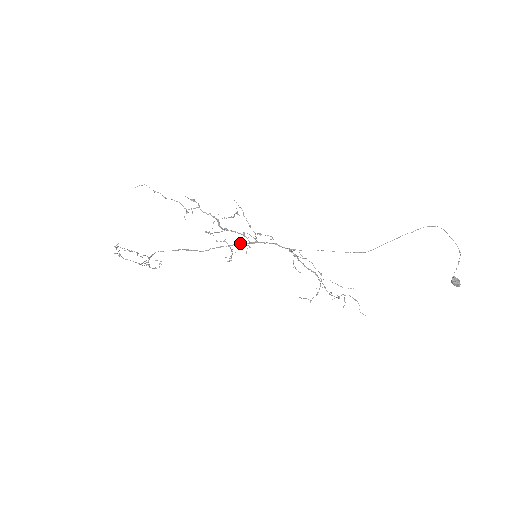
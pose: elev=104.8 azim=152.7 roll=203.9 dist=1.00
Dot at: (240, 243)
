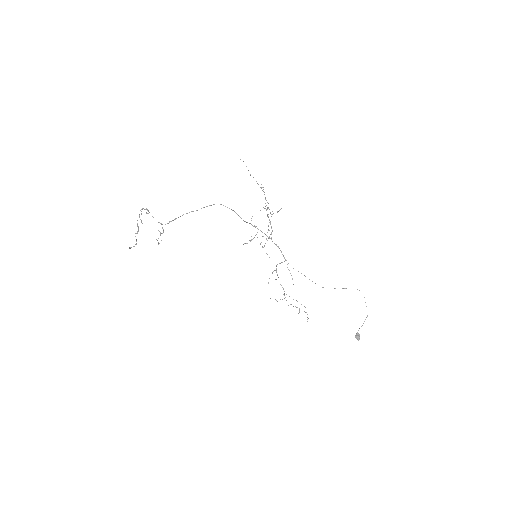
Dot at: (264, 233)
